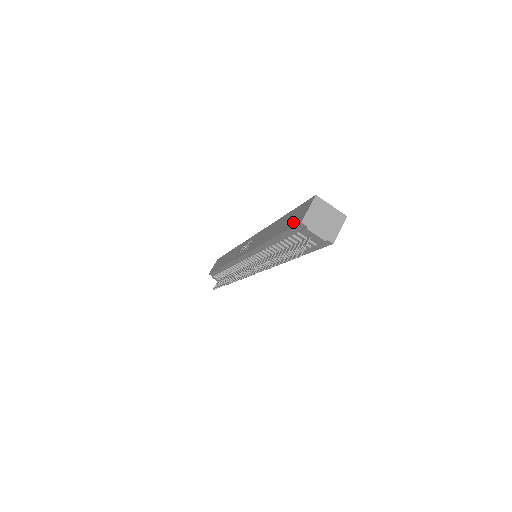
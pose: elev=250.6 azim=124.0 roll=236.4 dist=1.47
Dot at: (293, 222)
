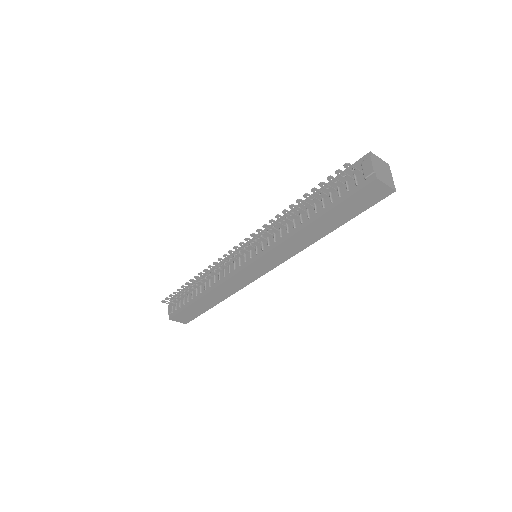
Dot at: occluded
